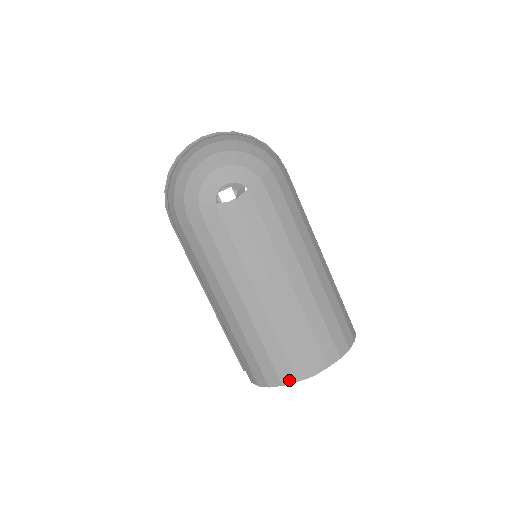
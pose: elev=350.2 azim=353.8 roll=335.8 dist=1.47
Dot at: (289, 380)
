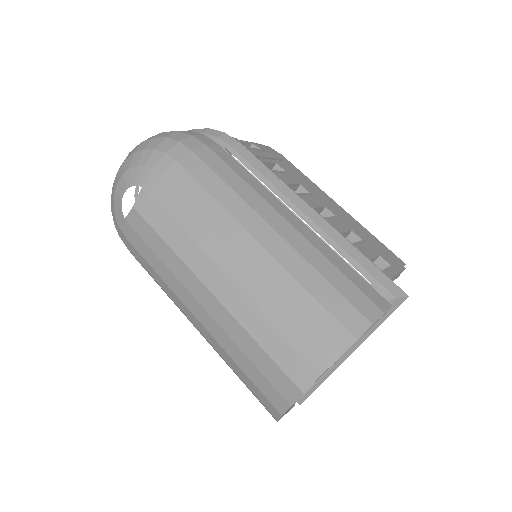
Dot at: (282, 406)
